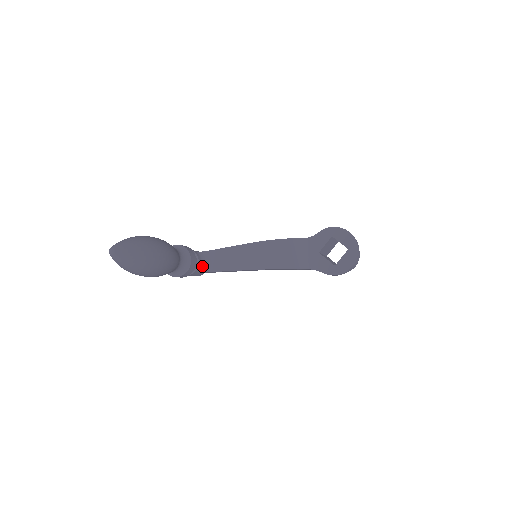
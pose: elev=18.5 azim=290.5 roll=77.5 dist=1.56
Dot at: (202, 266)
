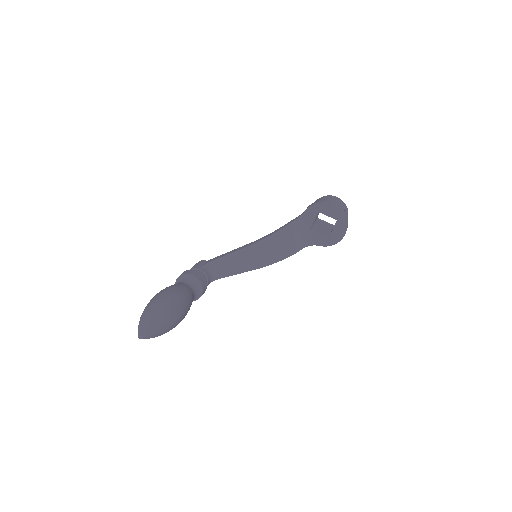
Dot at: (211, 277)
